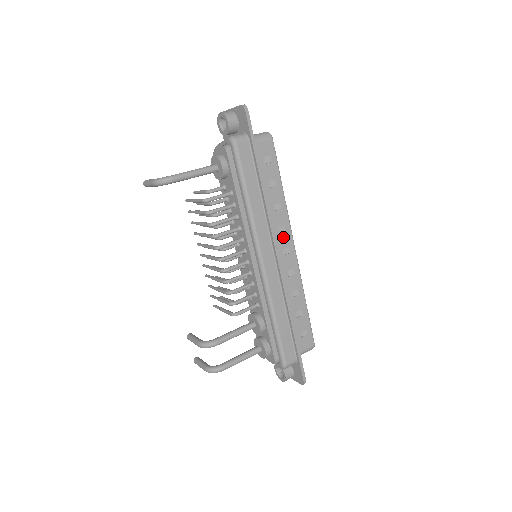
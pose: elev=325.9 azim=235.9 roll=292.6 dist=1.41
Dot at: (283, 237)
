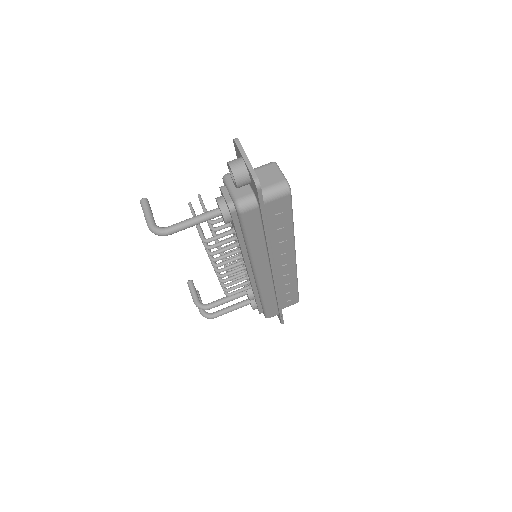
Dot at: (284, 256)
